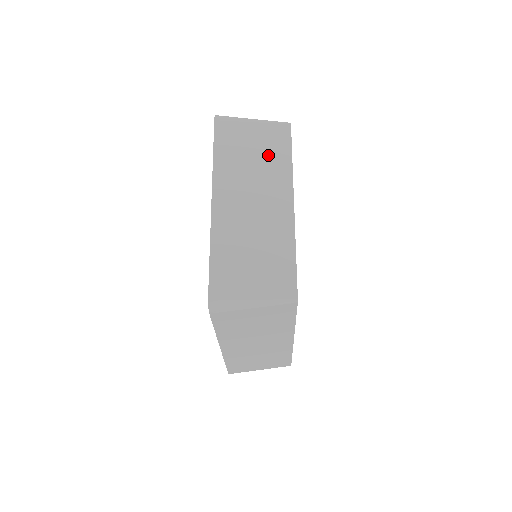
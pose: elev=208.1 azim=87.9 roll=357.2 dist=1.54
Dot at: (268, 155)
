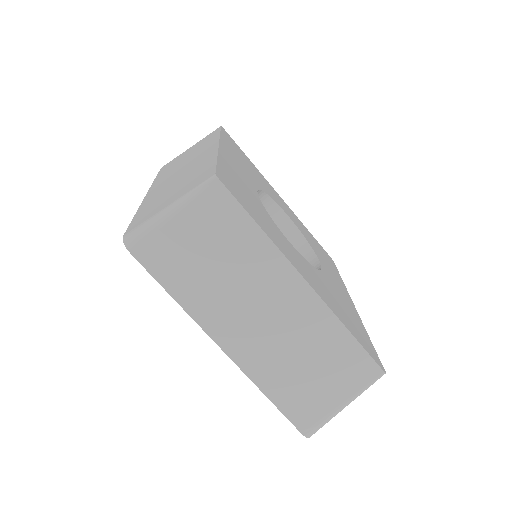
Dot at: (200, 147)
